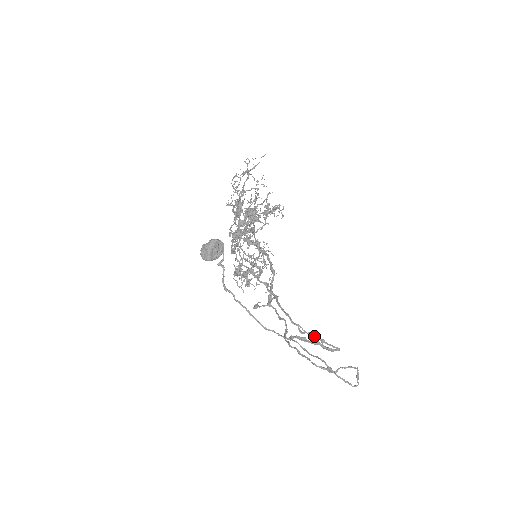
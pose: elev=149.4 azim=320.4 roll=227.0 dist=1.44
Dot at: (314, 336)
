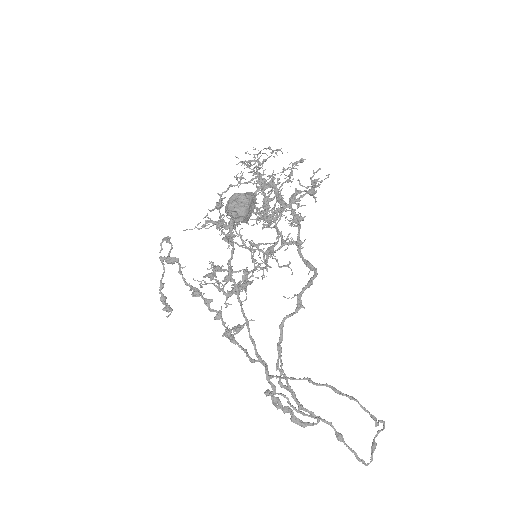
Dot at: (293, 396)
